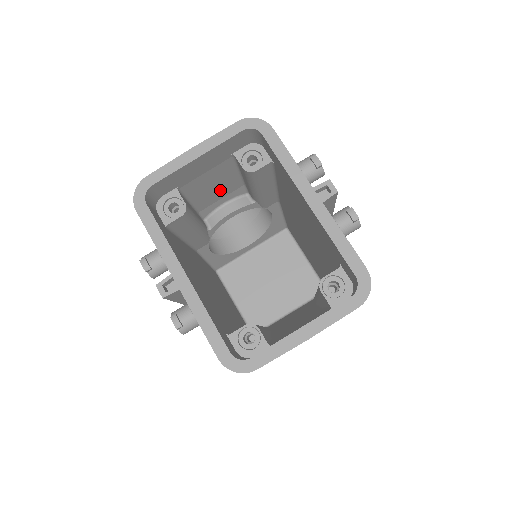
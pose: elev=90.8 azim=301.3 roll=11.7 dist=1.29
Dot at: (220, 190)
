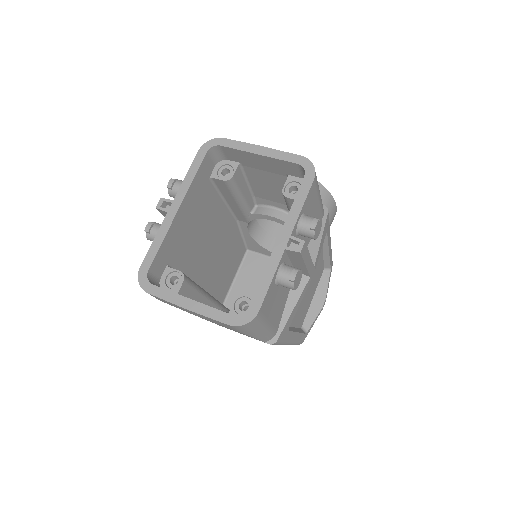
Dot at: (274, 194)
